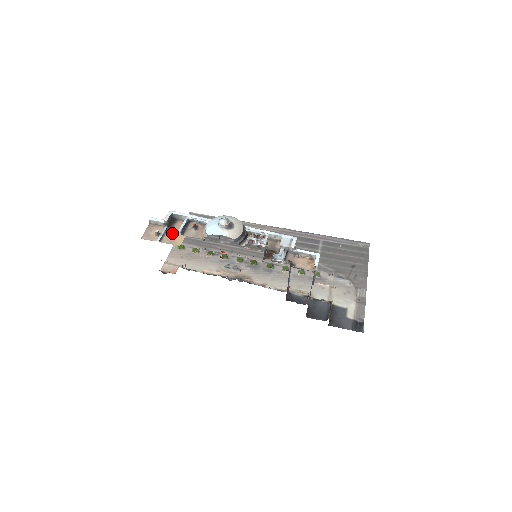
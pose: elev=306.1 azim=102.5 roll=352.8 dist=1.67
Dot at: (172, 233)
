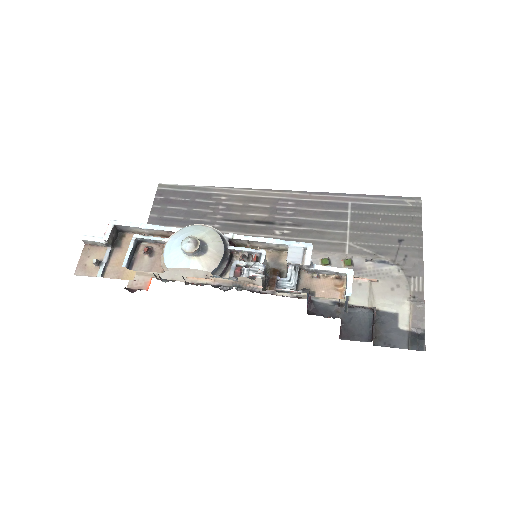
Dot at: (119, 258)
